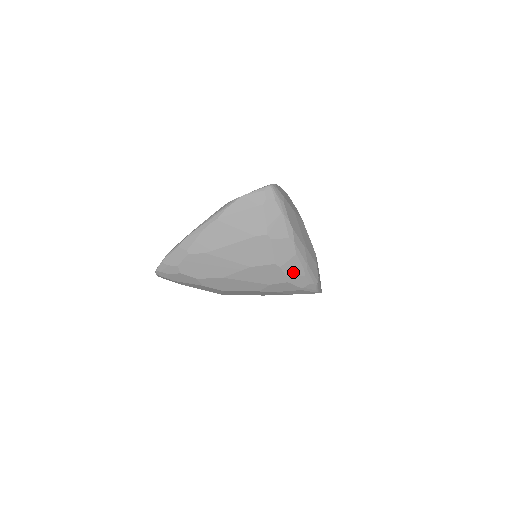
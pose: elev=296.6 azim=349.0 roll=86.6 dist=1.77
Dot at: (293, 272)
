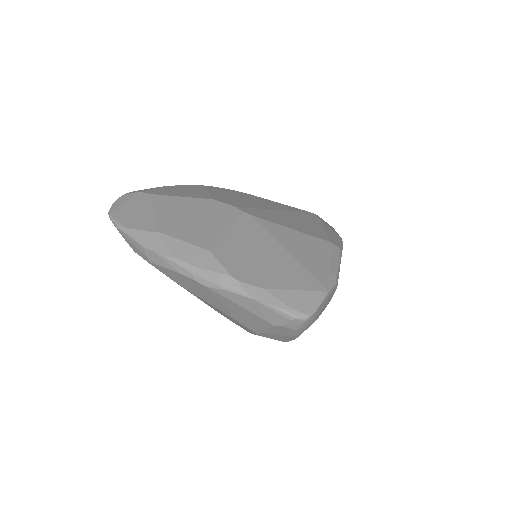
Dot at: occluded
